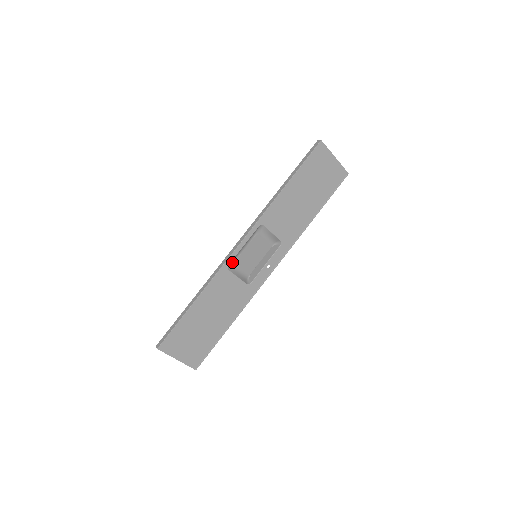
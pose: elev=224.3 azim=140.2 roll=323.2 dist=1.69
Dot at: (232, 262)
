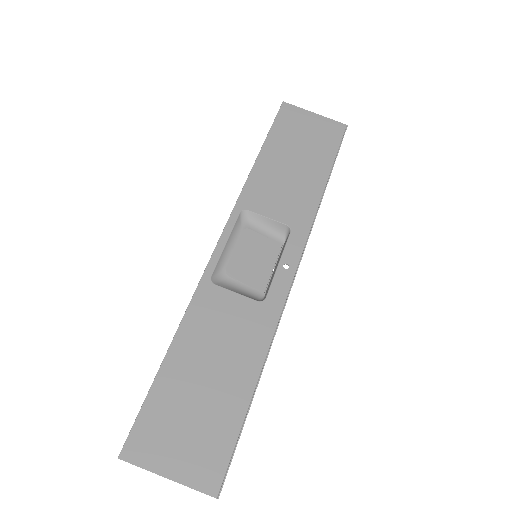
Dot at: (219, 274)
